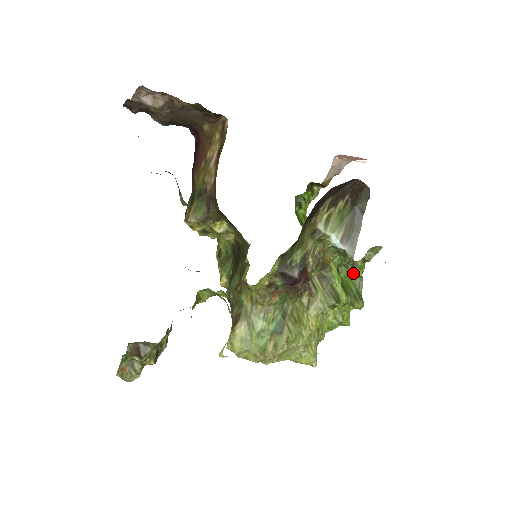
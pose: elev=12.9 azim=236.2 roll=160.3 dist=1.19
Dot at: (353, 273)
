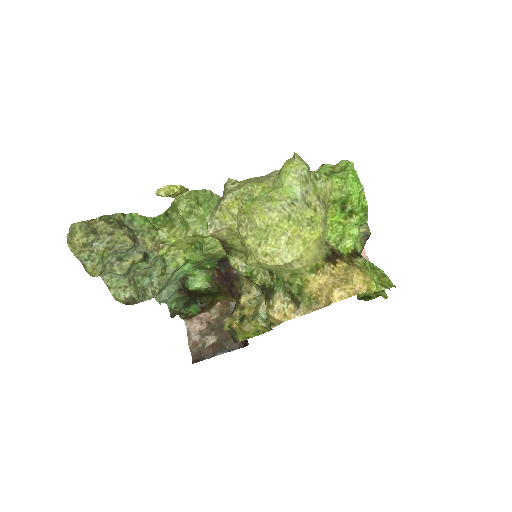
Dot at: occluded
